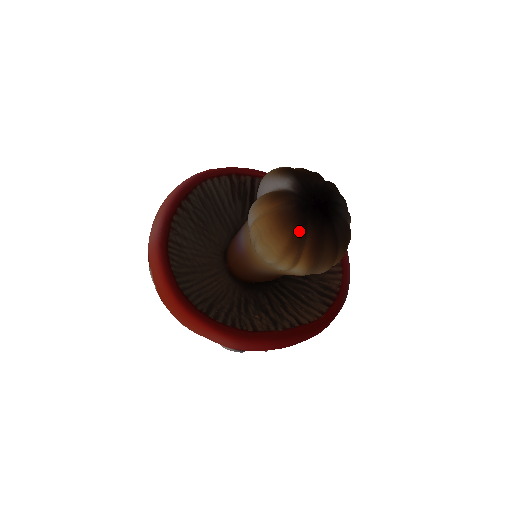
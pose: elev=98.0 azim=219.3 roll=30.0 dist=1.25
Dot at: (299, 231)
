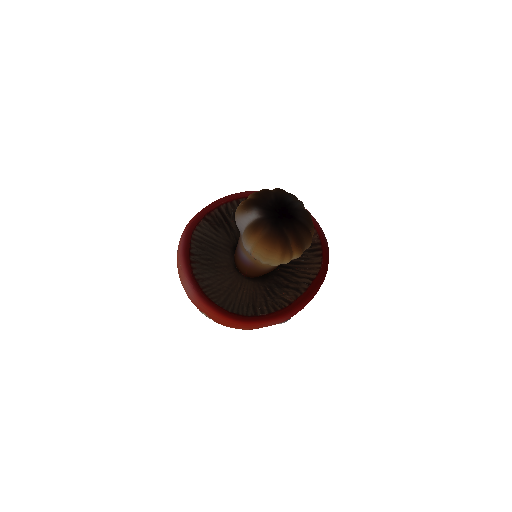
Dot at: (283, 240)
